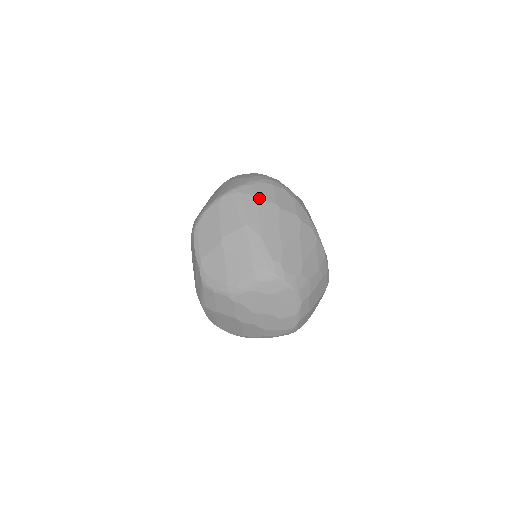
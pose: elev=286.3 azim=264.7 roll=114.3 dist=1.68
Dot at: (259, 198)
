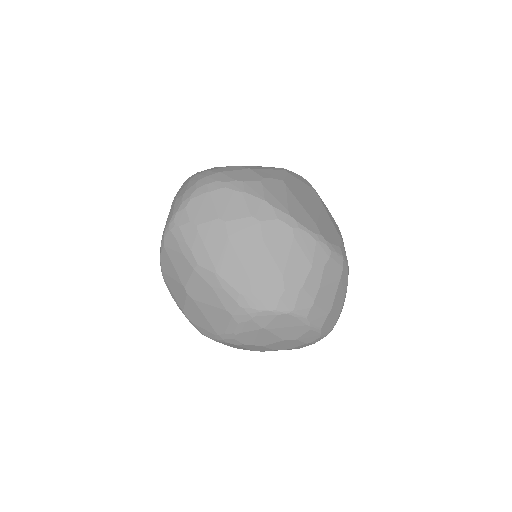
Dot at: (197, 223)
